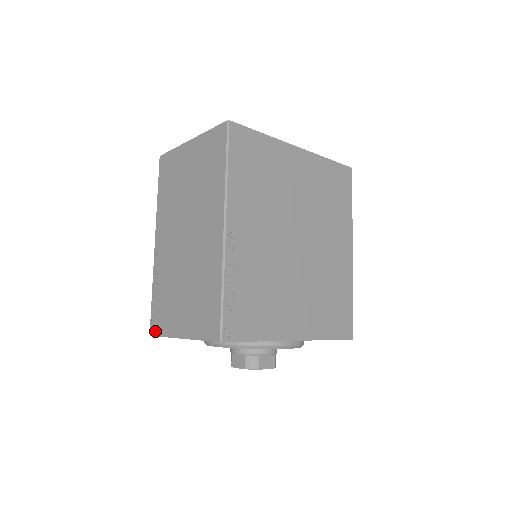
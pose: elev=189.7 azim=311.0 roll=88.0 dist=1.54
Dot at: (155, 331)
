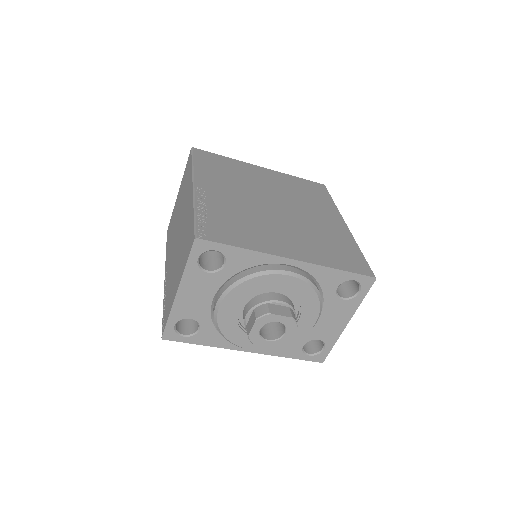
Dot at: (164, 326)
